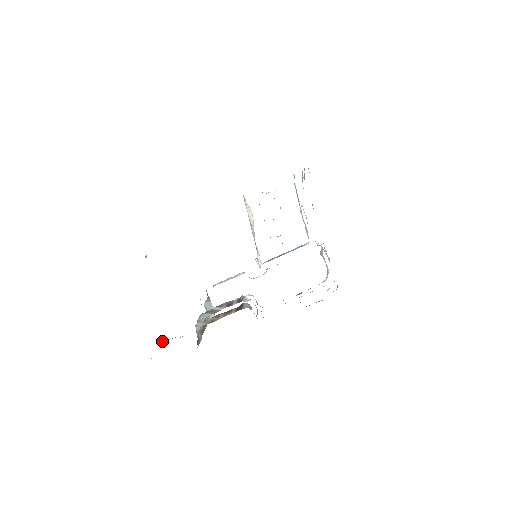
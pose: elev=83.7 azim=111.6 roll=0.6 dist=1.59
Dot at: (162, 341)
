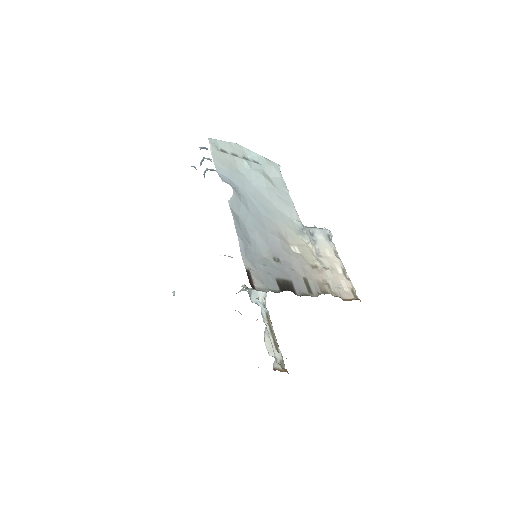
Dot at: occluded
